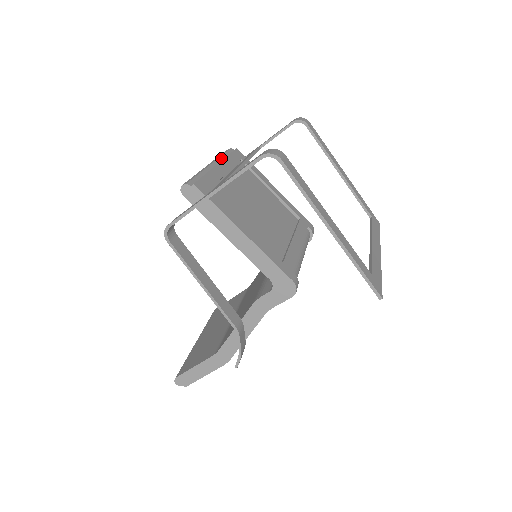
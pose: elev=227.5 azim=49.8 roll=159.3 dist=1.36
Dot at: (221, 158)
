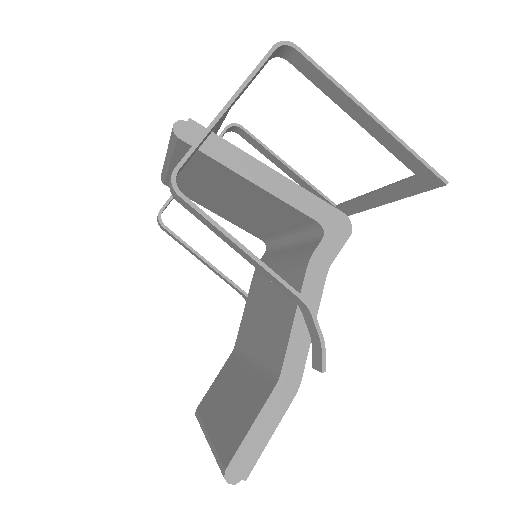
Dot at: occluded
